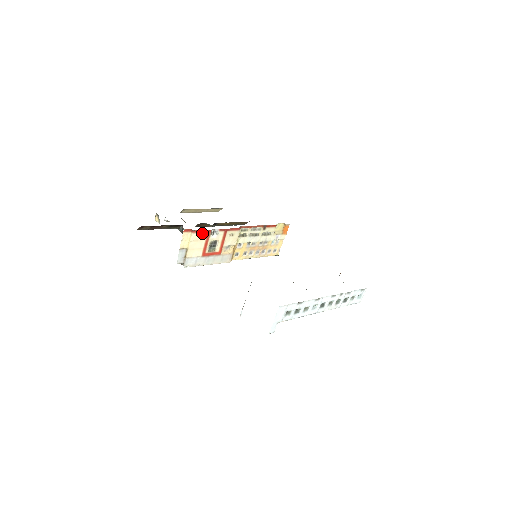
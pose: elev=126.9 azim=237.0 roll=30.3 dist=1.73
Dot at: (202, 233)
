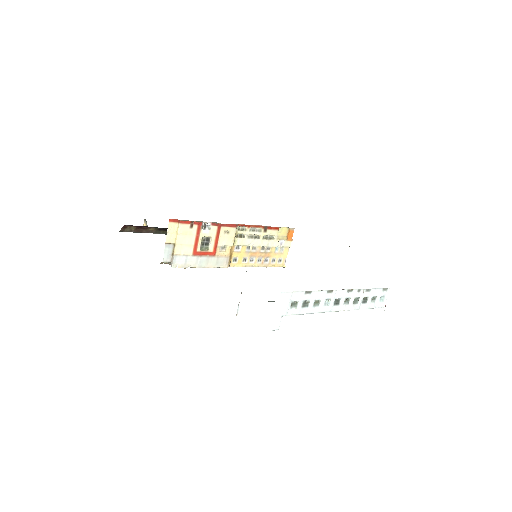
Dot at: (191, 225)
